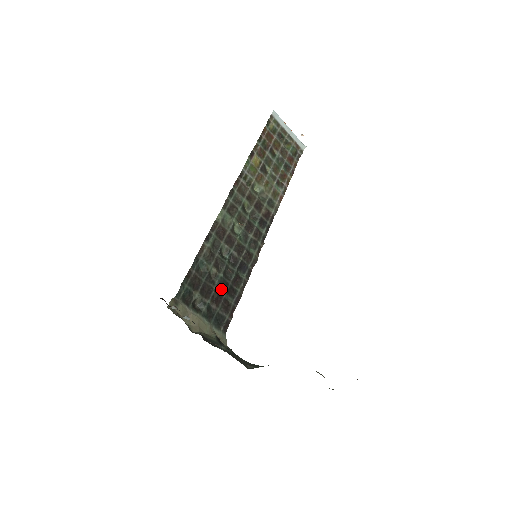
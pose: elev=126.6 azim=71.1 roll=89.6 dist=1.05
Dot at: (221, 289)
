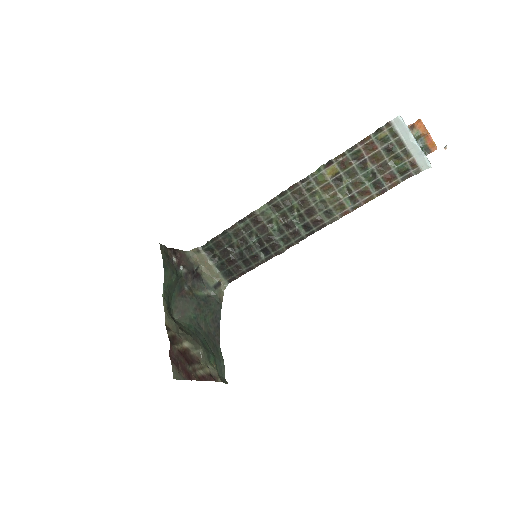
Dot at: (238, 257)
